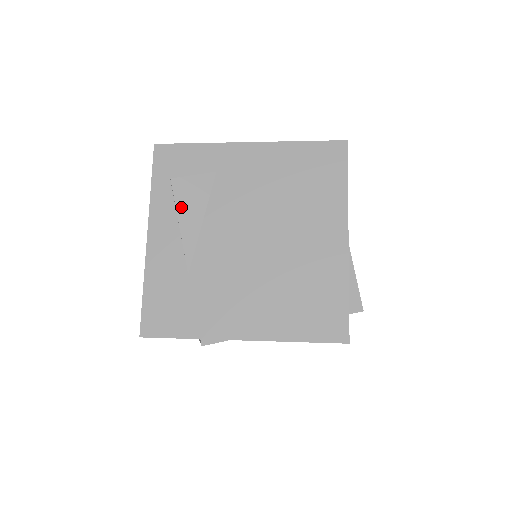
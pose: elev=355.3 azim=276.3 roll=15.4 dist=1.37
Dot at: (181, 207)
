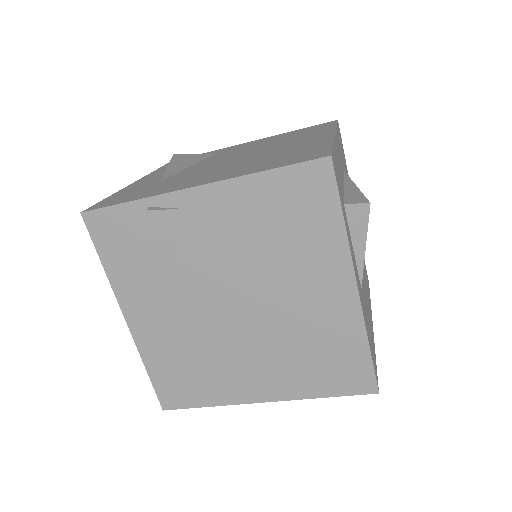
Dot at: (175, 162)
